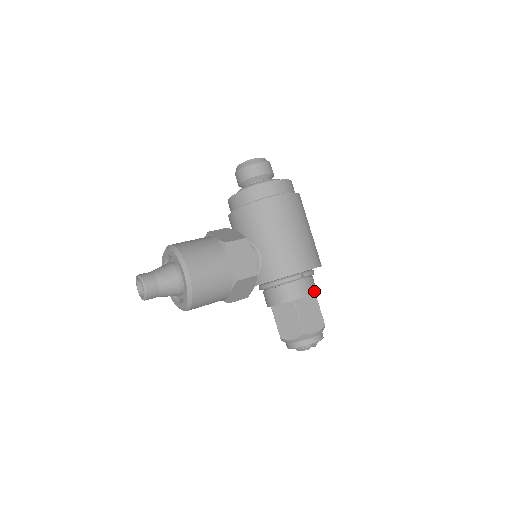
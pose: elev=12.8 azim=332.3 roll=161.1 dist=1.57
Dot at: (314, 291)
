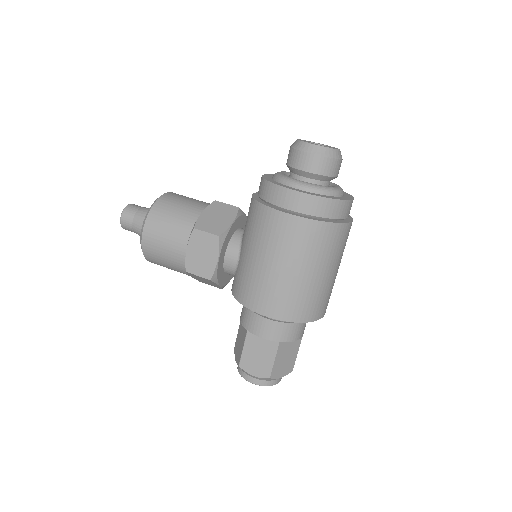
Dot at: (279, 339)
